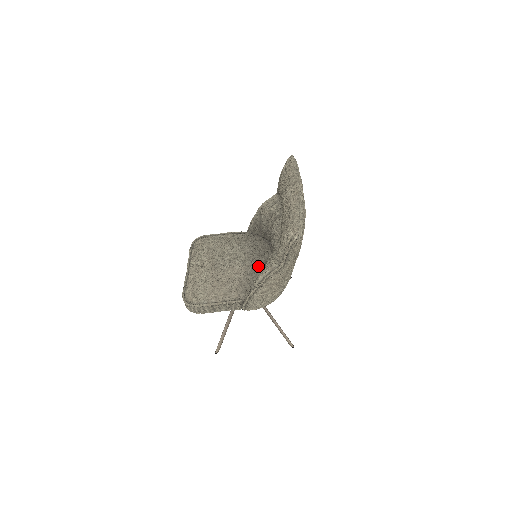
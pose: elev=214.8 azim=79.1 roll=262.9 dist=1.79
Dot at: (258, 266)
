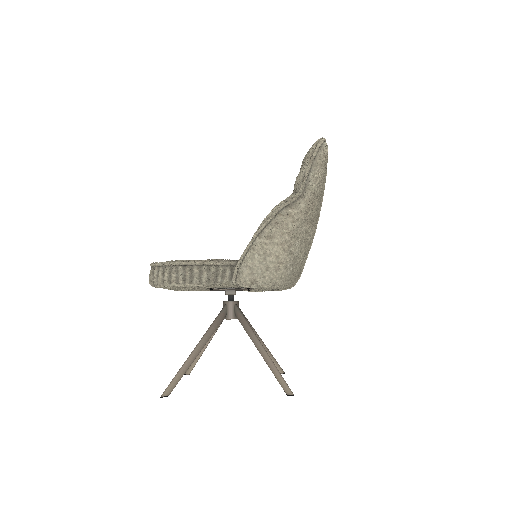
Dot at: occluded
